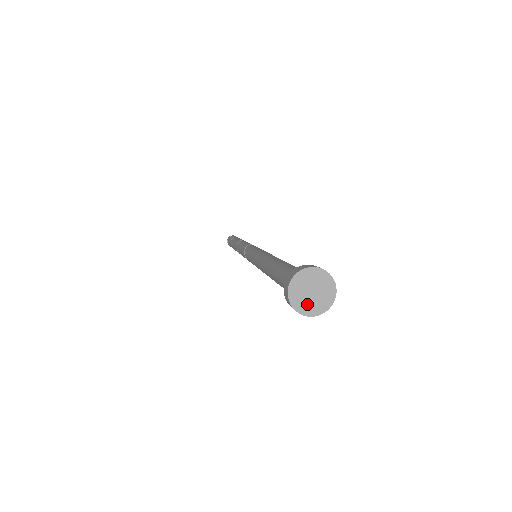
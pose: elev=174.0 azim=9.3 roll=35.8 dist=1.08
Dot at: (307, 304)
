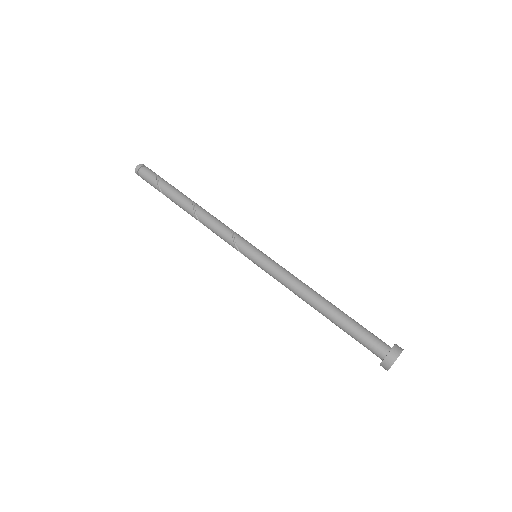
Dot at: occluded
